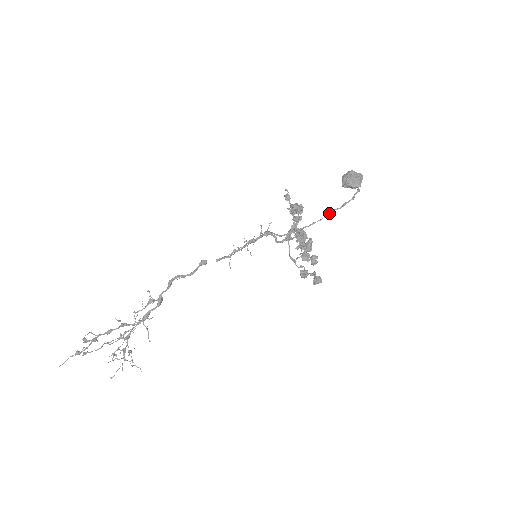
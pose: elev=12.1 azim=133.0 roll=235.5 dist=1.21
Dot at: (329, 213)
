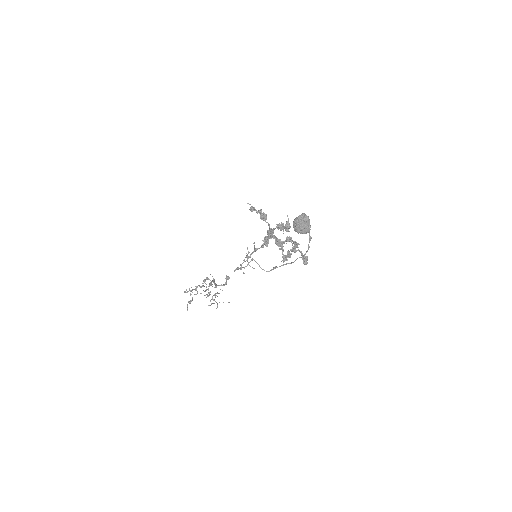
Dot at: occluded
